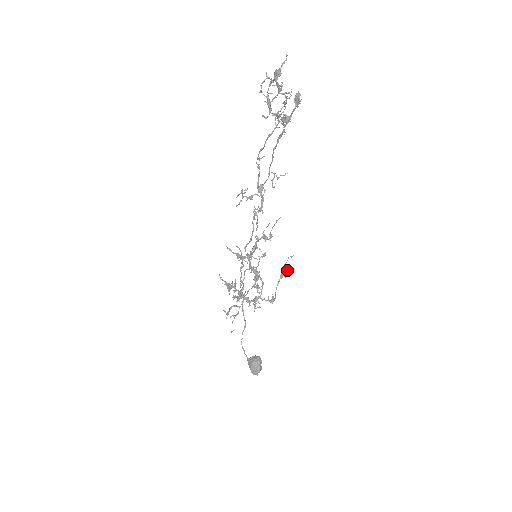
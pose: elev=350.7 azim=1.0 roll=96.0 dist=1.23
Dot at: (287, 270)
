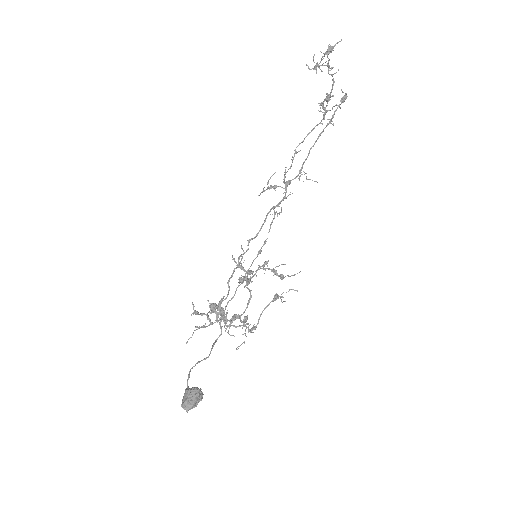
Dot at: (283, 297)
